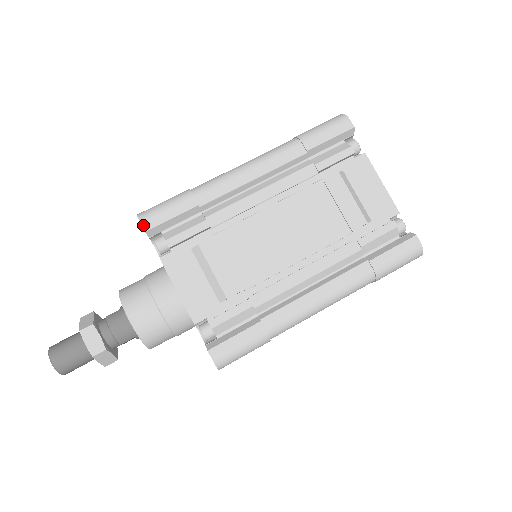
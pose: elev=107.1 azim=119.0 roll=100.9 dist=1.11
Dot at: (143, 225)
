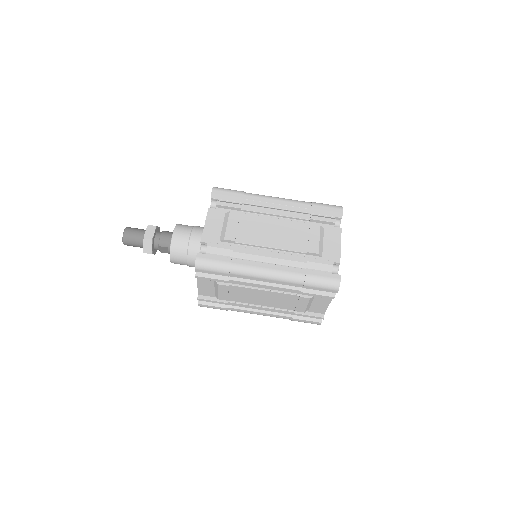
Dot at: (213, 190)
